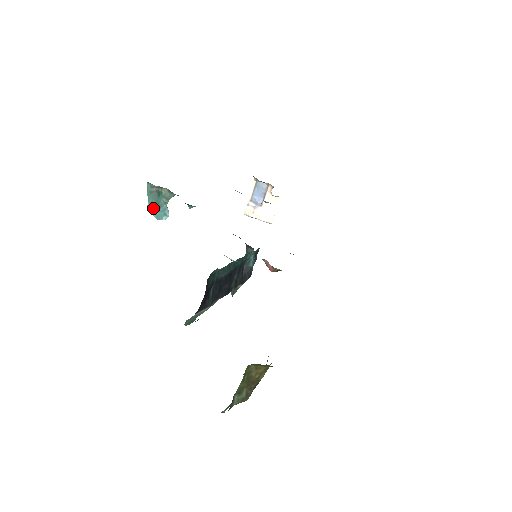
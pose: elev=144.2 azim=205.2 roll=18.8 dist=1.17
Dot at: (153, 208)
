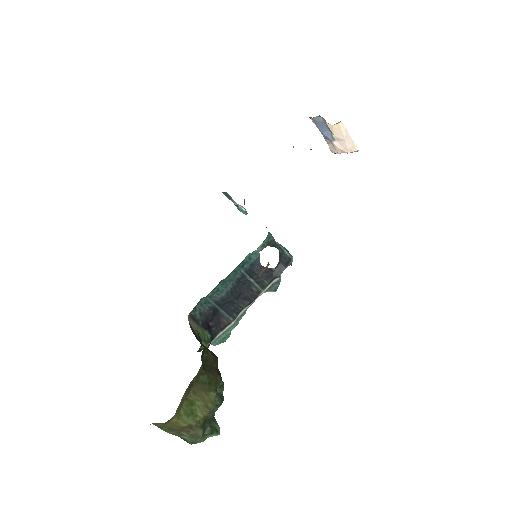
Dot at: occluded
